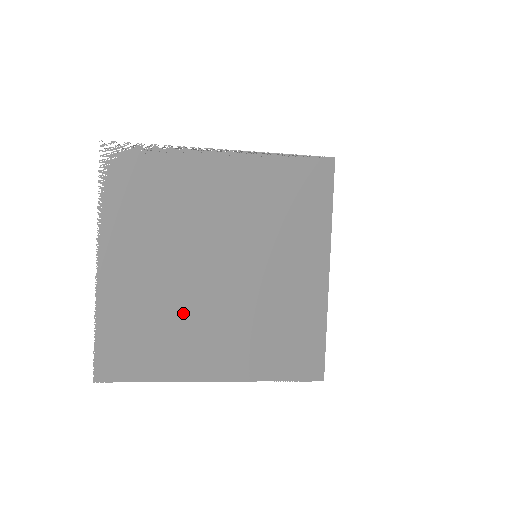
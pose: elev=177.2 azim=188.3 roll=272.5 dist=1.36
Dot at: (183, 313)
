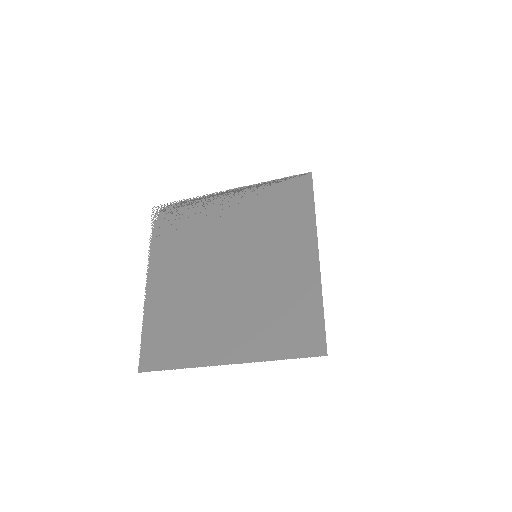
Dot at: (202, 309)
